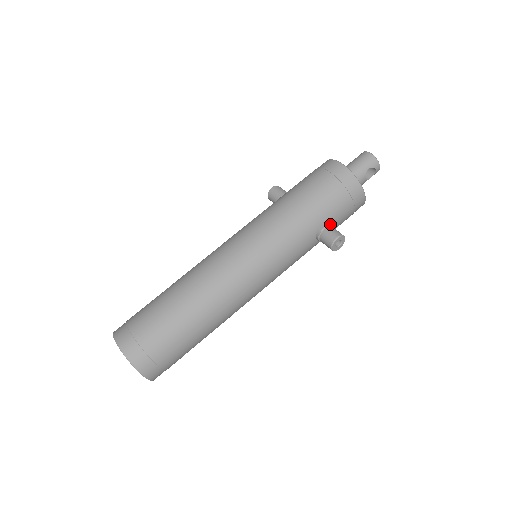
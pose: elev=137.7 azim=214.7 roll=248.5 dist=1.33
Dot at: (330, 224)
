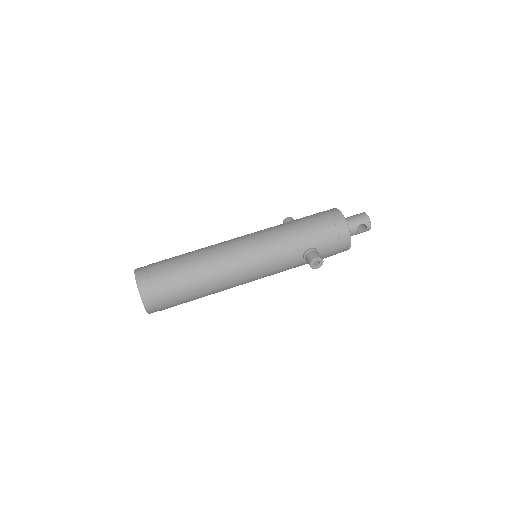
Dot at: (316, 249)
